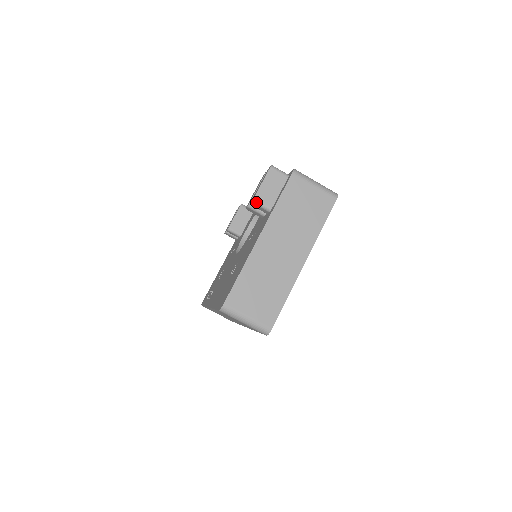
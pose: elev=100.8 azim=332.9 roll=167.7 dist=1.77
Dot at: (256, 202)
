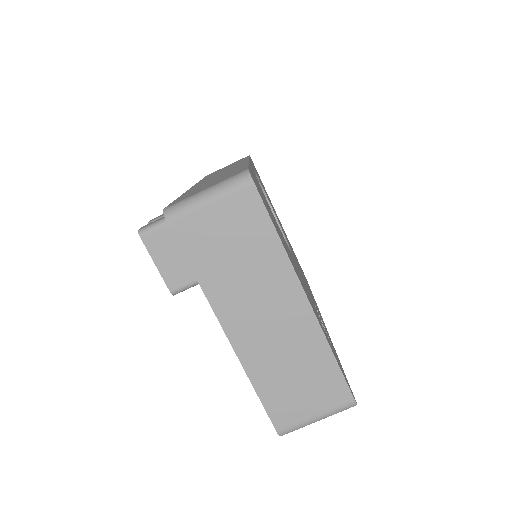
Dot at: (178, 292)
